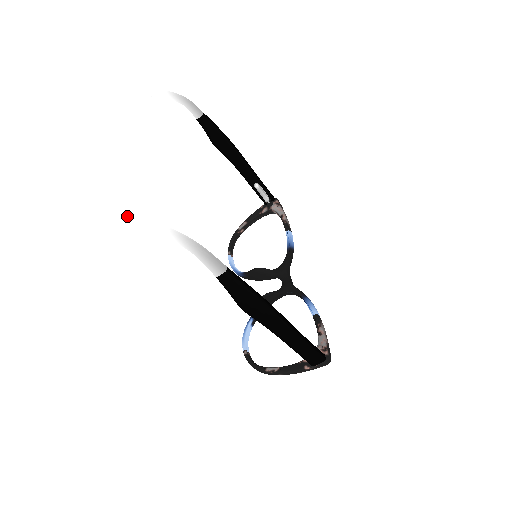
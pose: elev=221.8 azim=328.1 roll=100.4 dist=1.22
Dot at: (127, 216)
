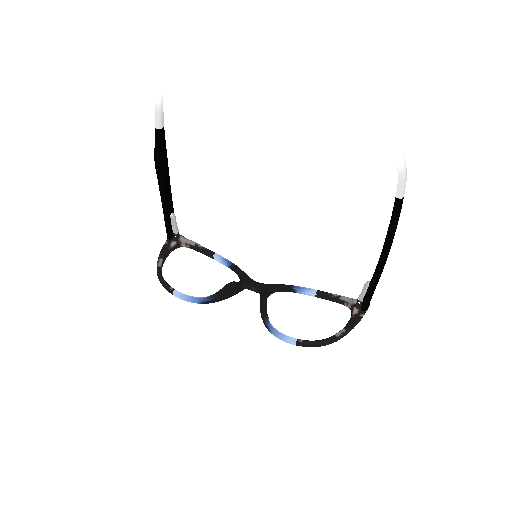
Dot at: (392, 133)
